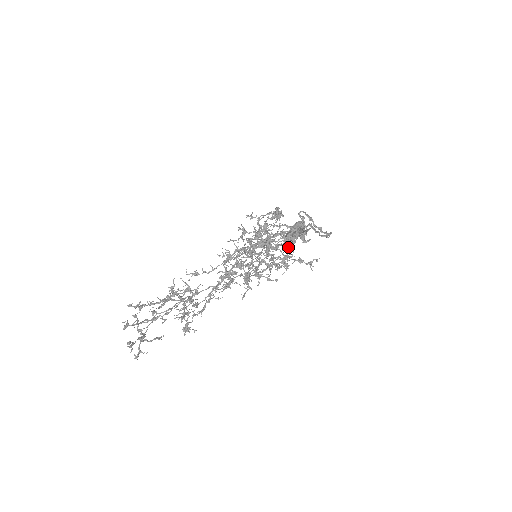
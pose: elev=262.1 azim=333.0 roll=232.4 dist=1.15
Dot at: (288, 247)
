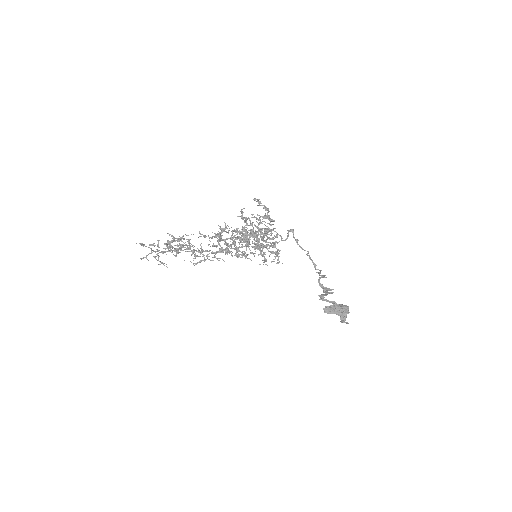
Dot at: occluded
